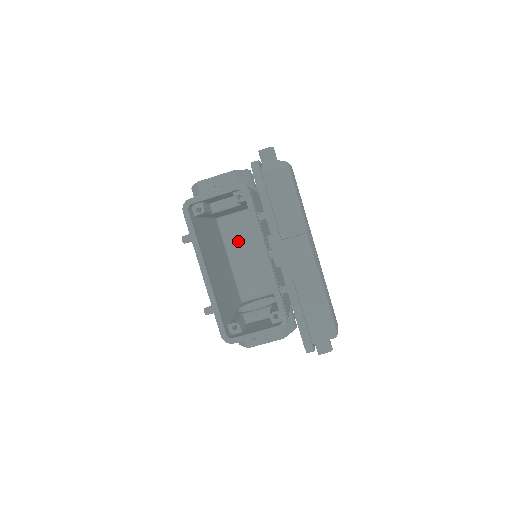
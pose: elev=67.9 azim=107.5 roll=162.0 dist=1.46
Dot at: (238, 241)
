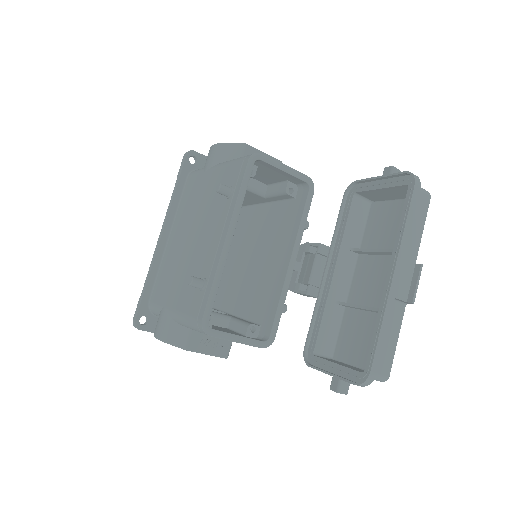
Dot at: occluded
